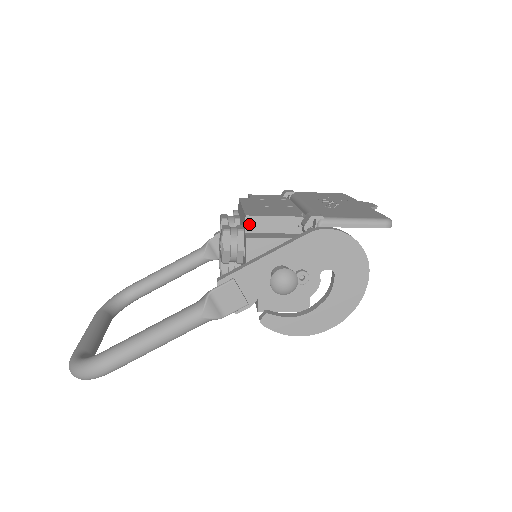
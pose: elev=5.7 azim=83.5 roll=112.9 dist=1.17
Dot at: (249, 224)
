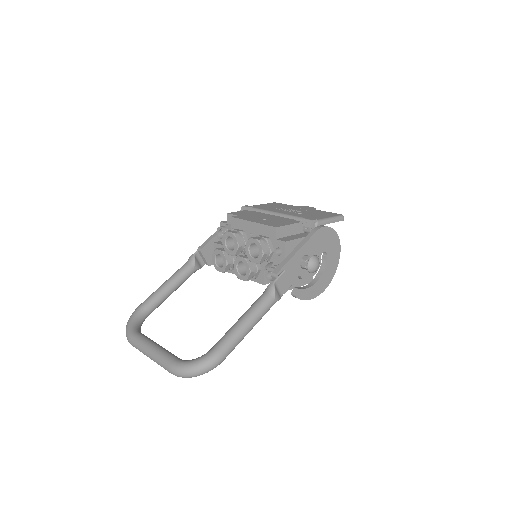
Dot at: (278, 233)
